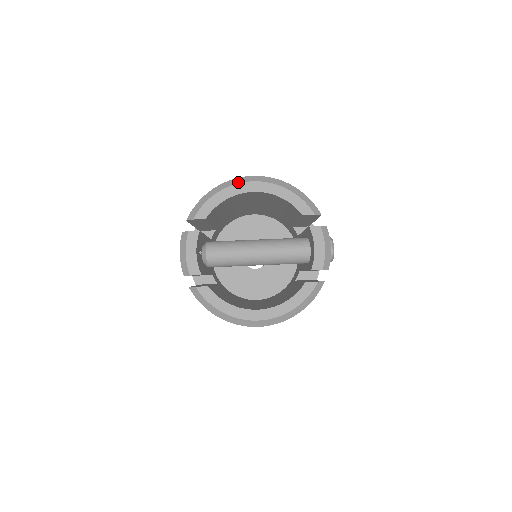
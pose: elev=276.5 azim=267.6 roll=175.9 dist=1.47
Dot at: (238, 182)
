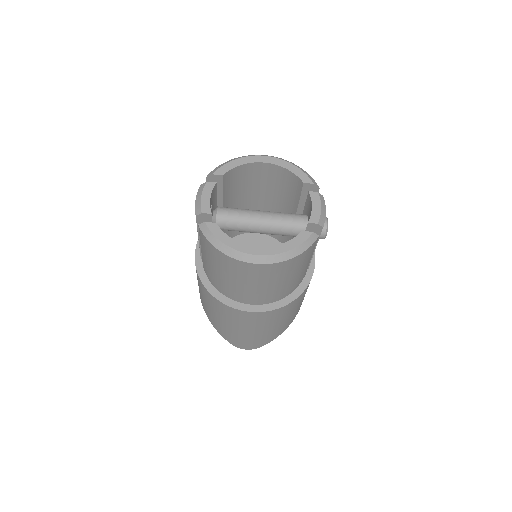
Dot at: (253, 155)
